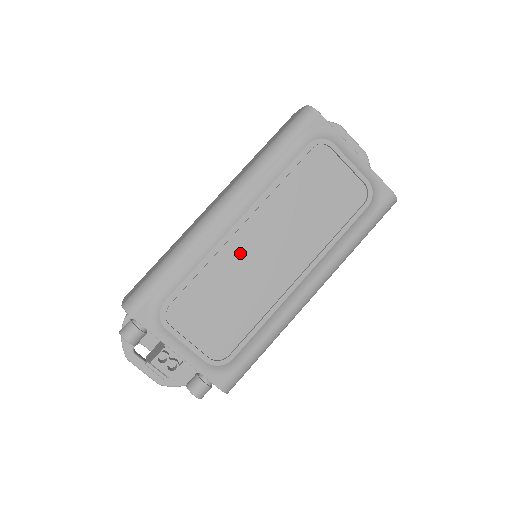
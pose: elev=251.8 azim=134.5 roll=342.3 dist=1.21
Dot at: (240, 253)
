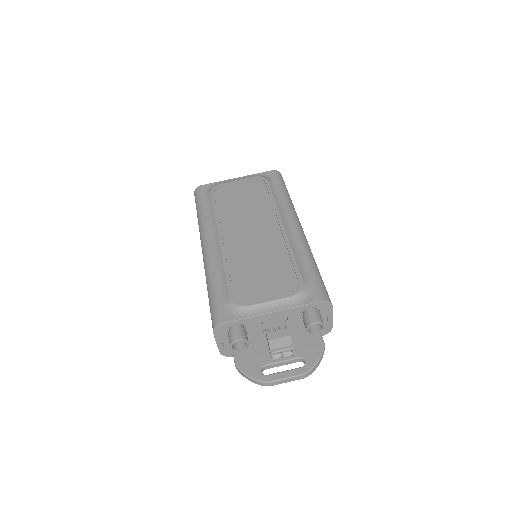
Dot at: (238, 246)
